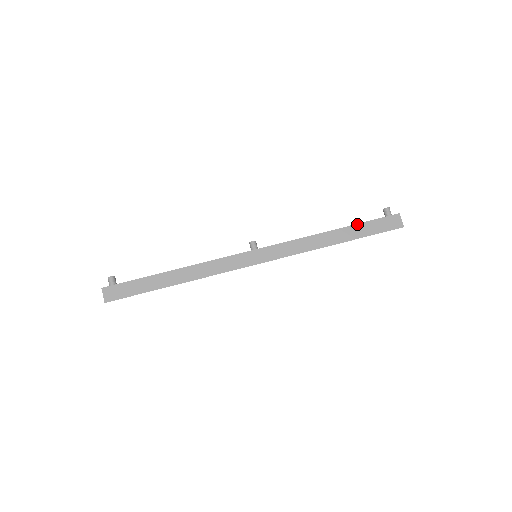
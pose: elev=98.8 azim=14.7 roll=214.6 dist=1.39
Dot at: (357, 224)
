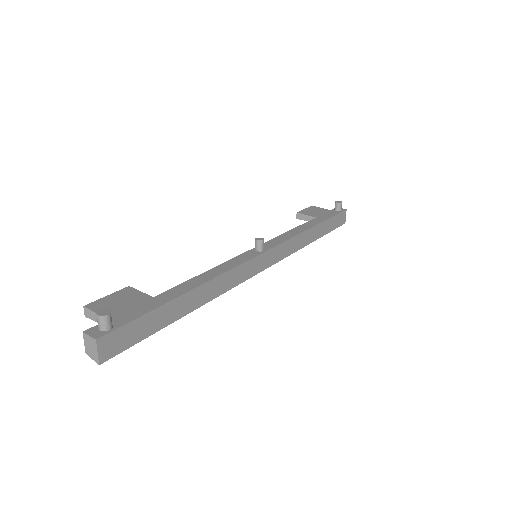
Dot at: (327, 220)
